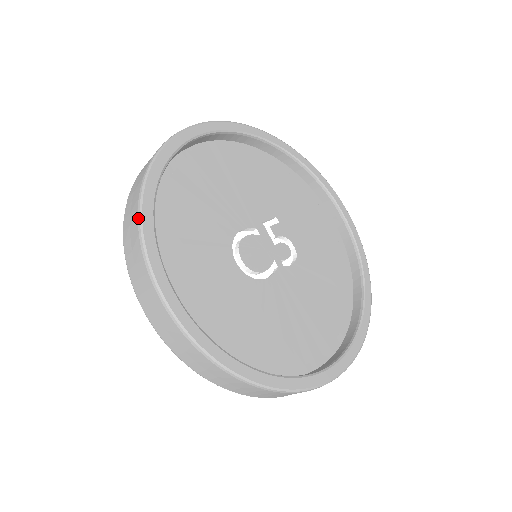
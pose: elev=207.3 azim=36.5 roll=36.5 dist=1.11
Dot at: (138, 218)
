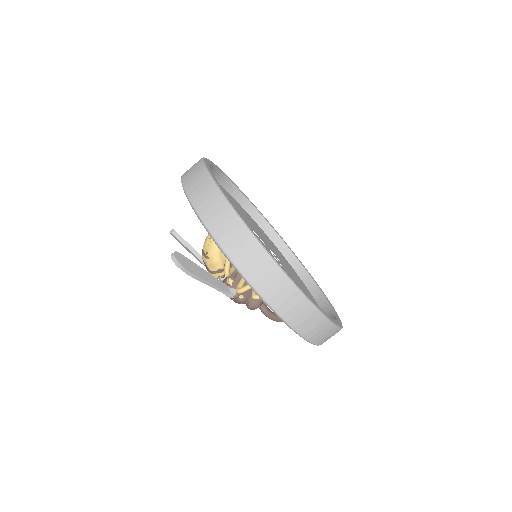
Dot at: occluded
